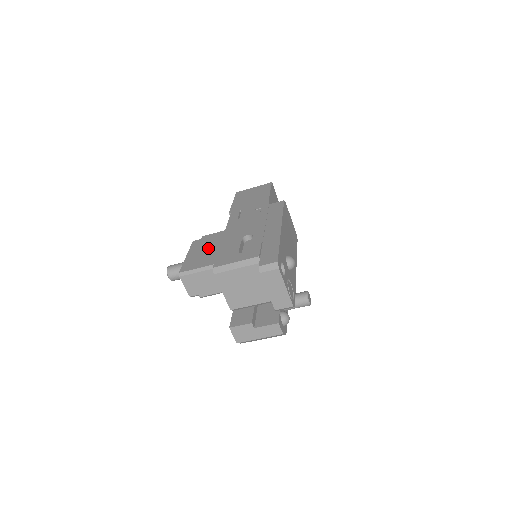
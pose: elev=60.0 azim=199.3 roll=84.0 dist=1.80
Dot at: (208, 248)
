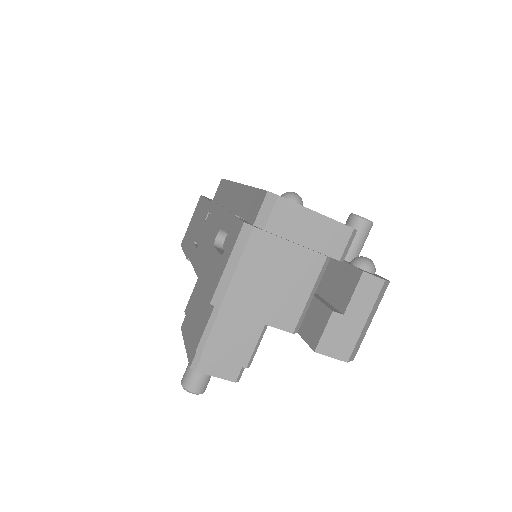
Dot at: (197, 308)
